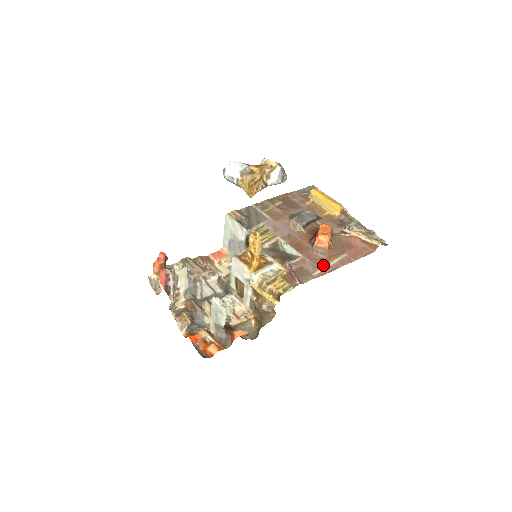
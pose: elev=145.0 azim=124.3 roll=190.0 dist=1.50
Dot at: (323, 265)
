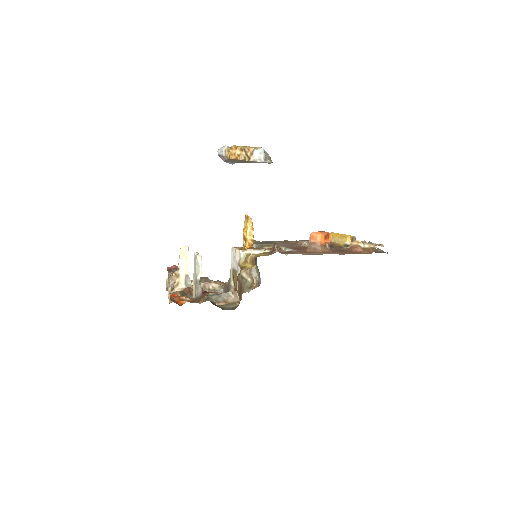
Dot at: (312, 253)
